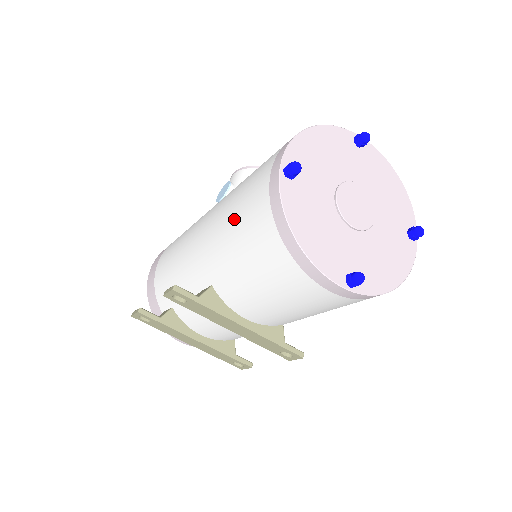
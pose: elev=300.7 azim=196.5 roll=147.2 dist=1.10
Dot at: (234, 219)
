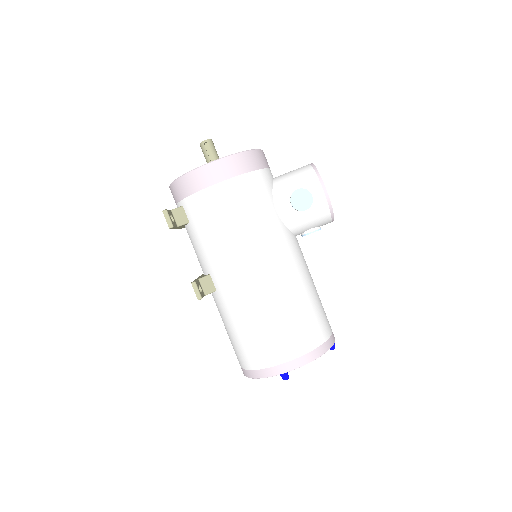
Dot at: (255, 331)
